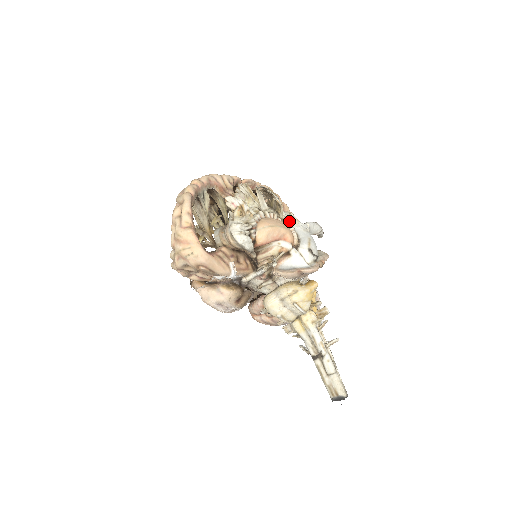
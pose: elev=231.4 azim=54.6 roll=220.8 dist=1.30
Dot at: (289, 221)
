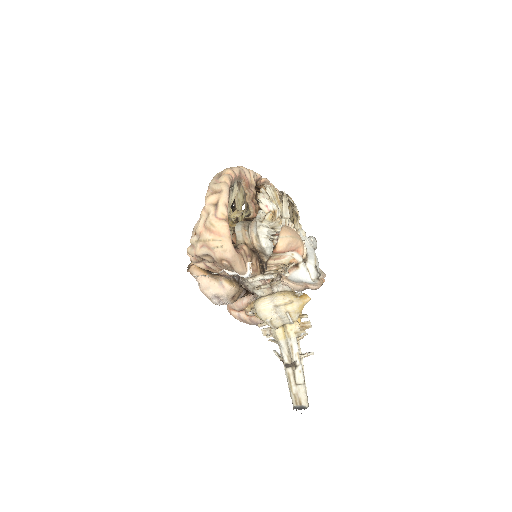
Dot at: occluded
